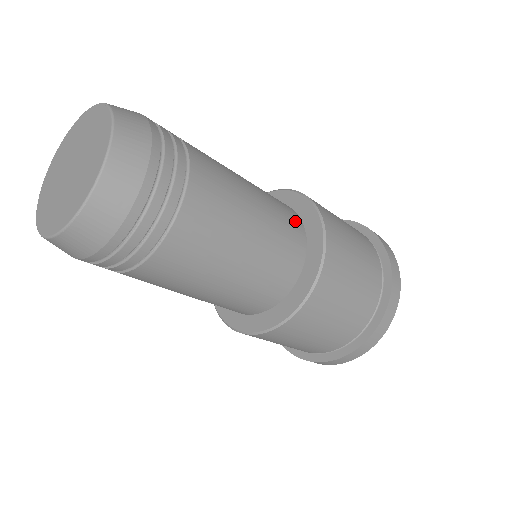
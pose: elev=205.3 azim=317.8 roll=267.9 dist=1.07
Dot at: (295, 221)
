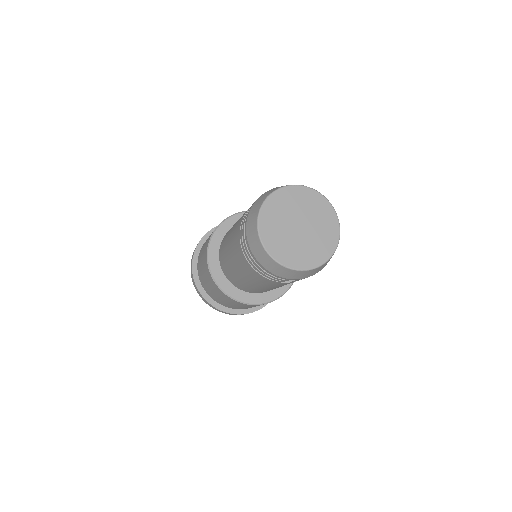
Dot at: occluded
